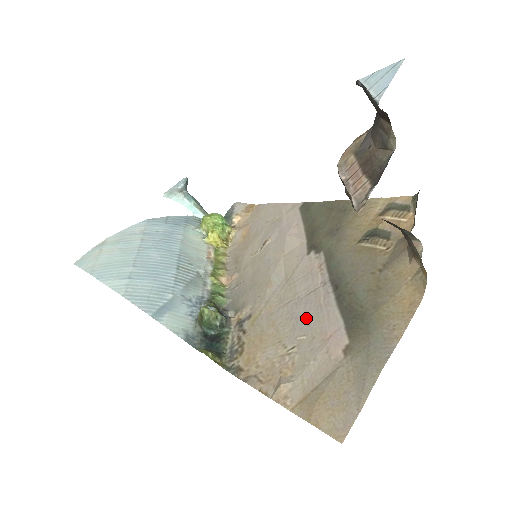
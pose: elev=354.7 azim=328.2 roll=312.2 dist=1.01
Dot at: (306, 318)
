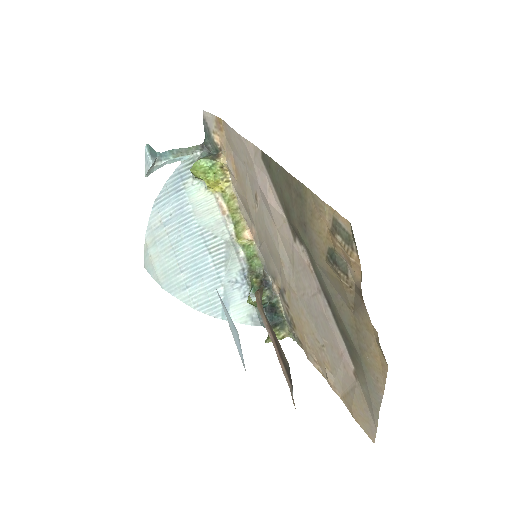
Dot at: (321, 323)
